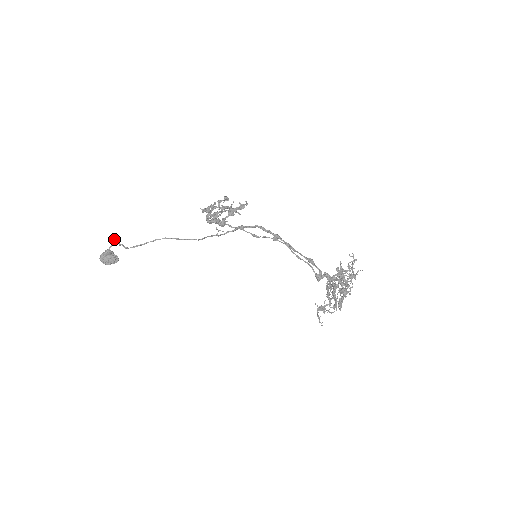
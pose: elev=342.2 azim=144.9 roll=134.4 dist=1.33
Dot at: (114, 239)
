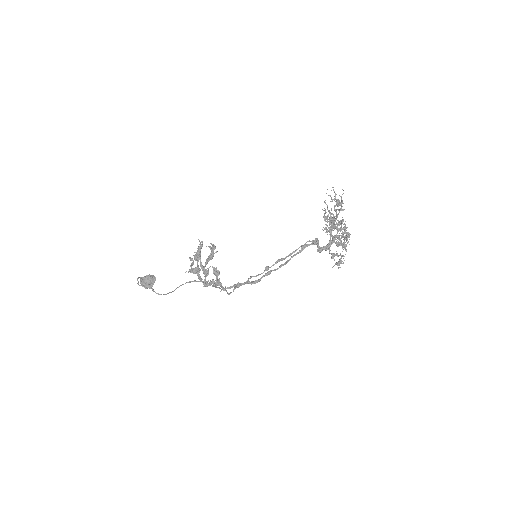
Dot at: (142, 286)
